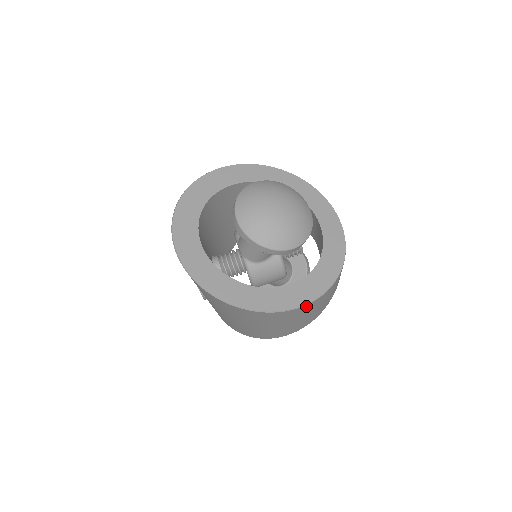
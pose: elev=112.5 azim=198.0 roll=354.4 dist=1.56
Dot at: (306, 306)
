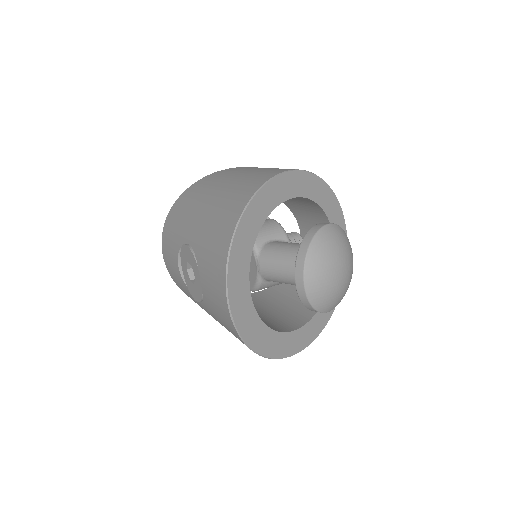
Dot at: occluded
